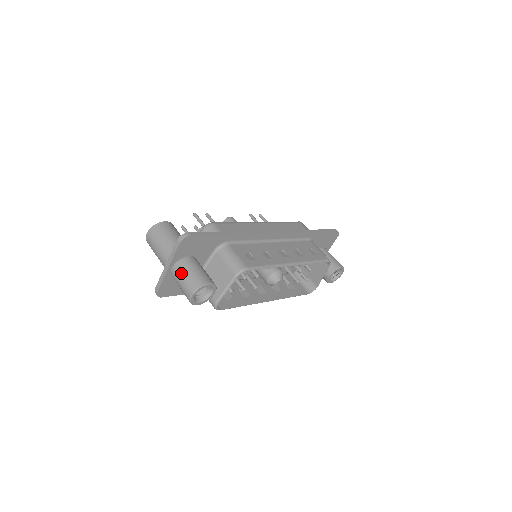
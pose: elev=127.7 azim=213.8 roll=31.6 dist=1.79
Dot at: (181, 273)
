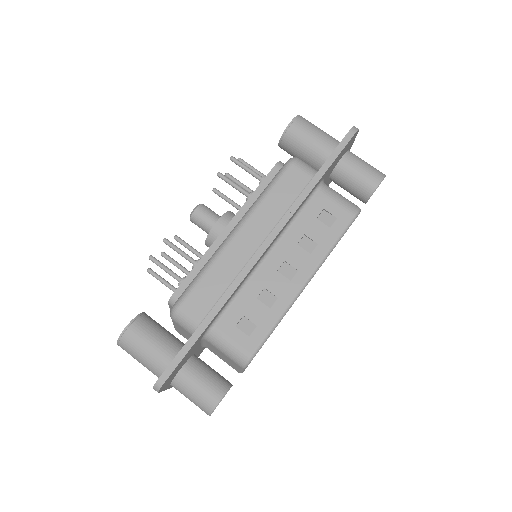
Dot at: occluded
